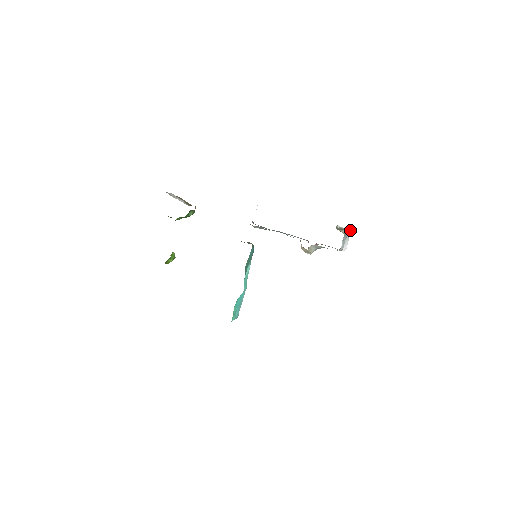
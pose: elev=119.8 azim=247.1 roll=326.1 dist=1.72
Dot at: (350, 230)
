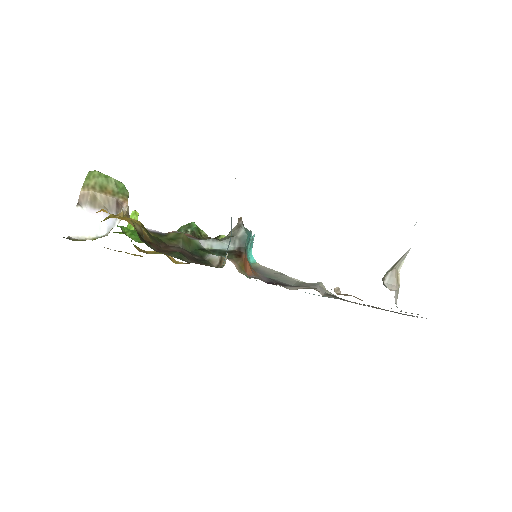
Dot at: occluded
